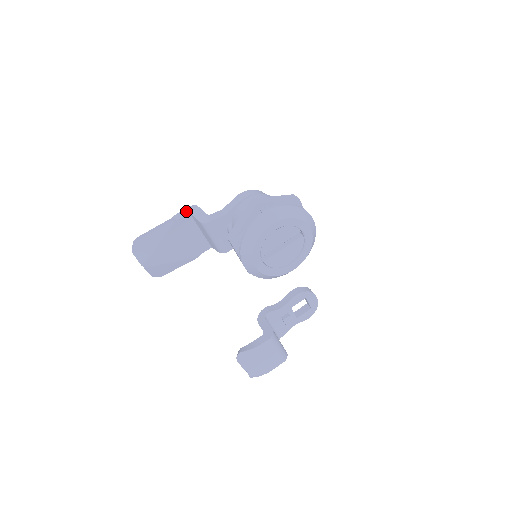
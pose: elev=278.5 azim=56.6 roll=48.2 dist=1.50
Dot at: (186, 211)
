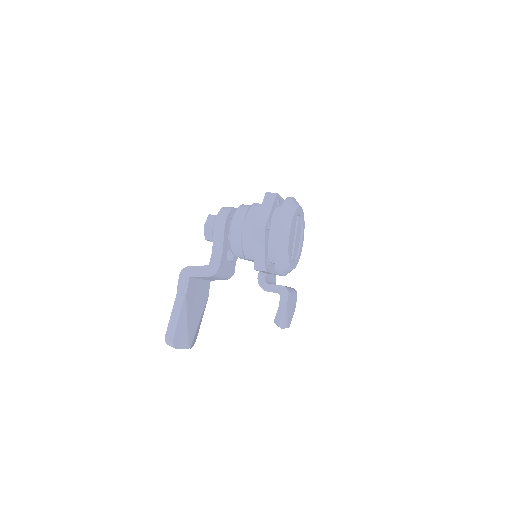
Dot at: (184, 279)
